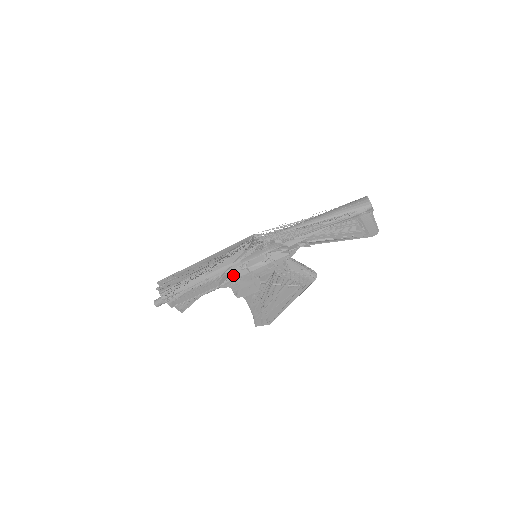
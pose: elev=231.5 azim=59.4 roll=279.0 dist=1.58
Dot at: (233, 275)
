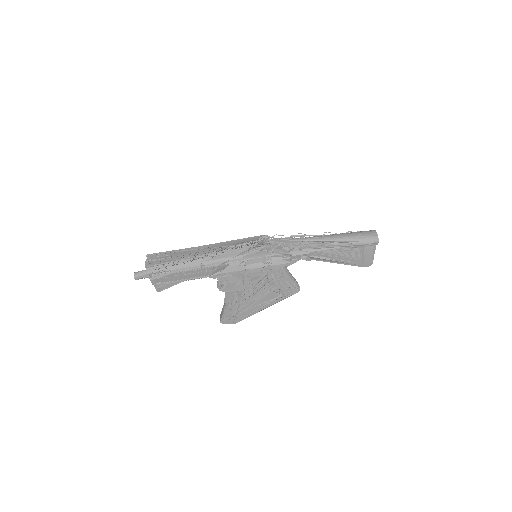
Dot at: (228, 268)
